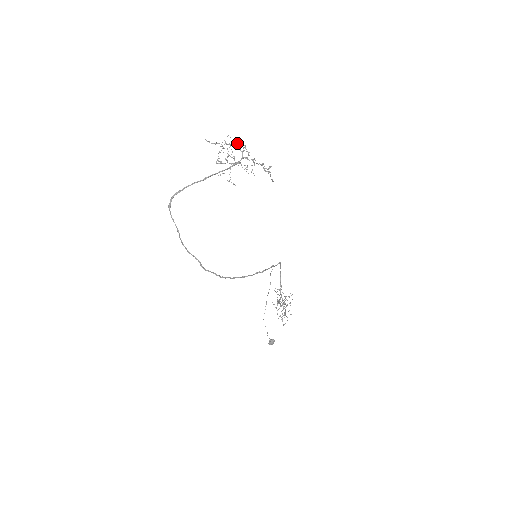
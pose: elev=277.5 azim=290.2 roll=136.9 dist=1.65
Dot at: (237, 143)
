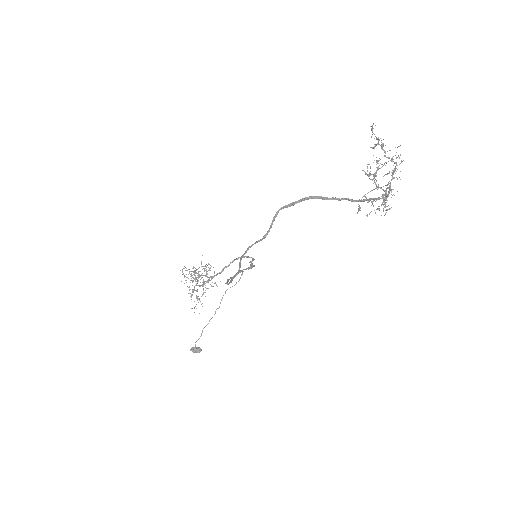
Dot at: occluded
